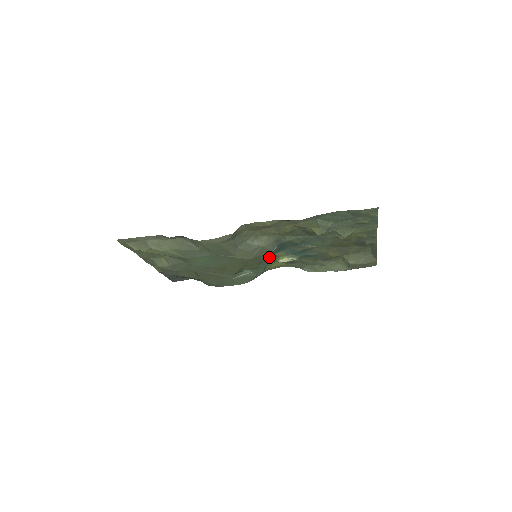
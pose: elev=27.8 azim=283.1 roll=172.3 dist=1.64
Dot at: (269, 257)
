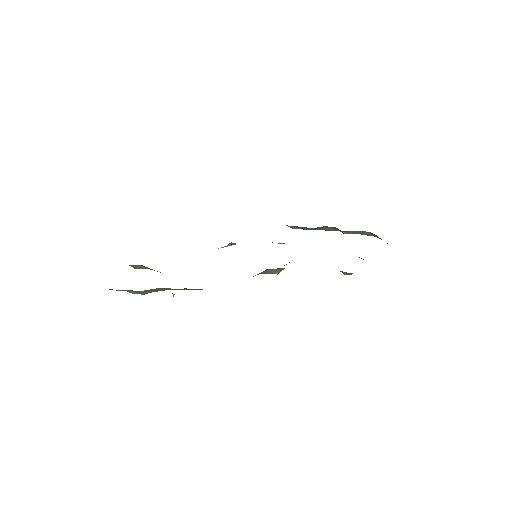
Dot at: occluded
